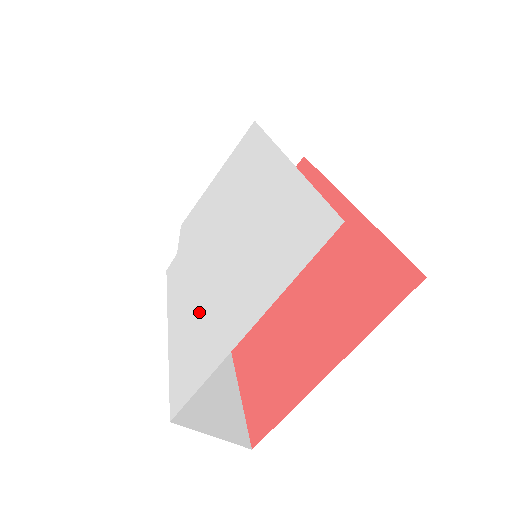
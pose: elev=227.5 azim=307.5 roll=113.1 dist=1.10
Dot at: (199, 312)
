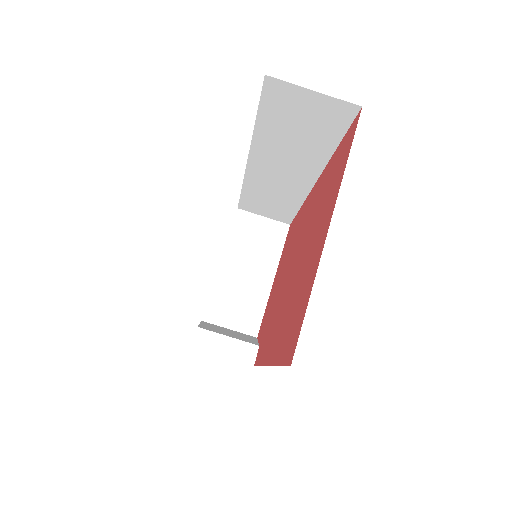
Dot at: occluded
